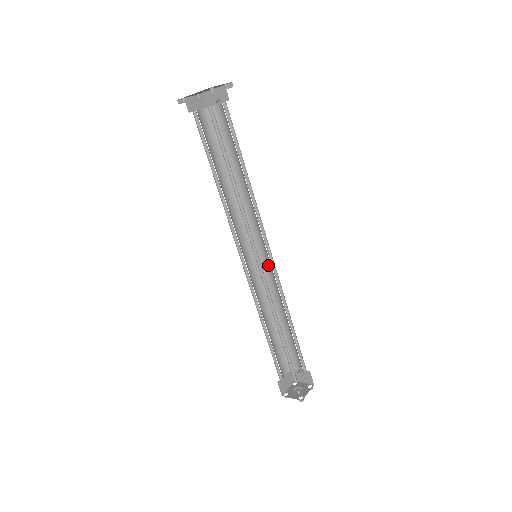
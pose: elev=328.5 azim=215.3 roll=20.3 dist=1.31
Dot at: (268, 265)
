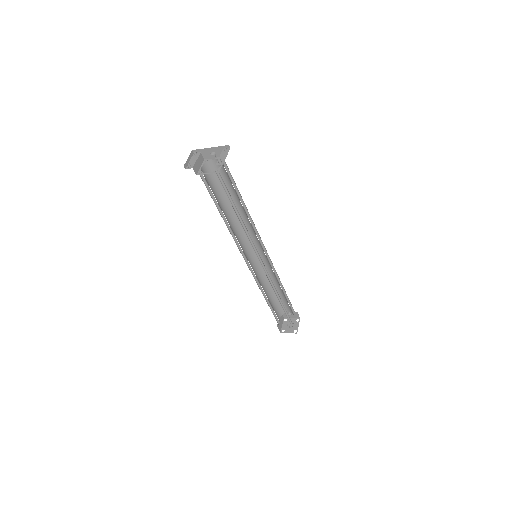
Dot at: (263, 257)
